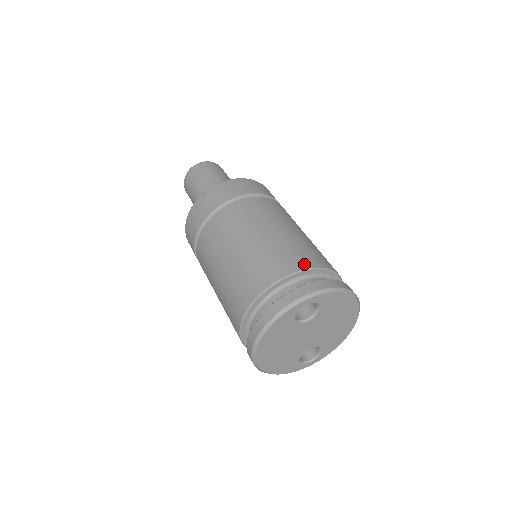
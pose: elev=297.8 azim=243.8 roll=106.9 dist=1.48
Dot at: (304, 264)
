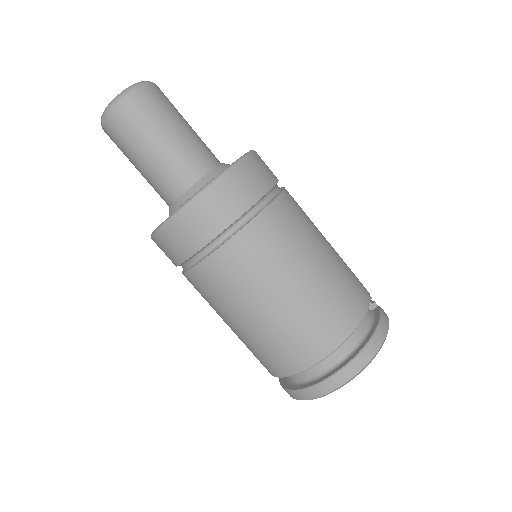
Dot at: (352, 322)
